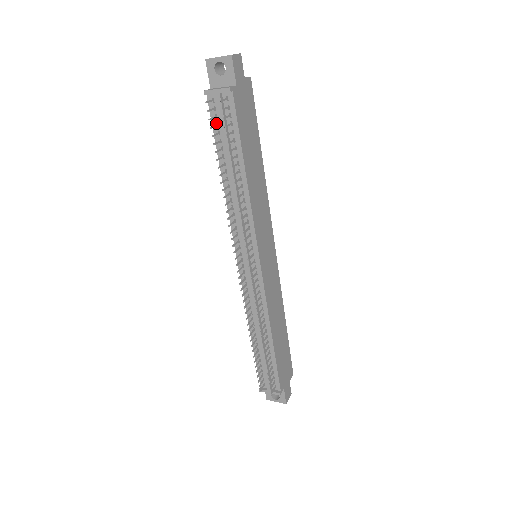
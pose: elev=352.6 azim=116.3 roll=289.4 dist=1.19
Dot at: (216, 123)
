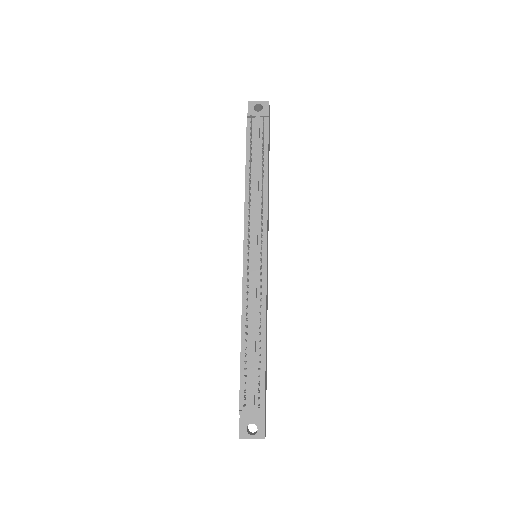
Dot at: (250, 136)
